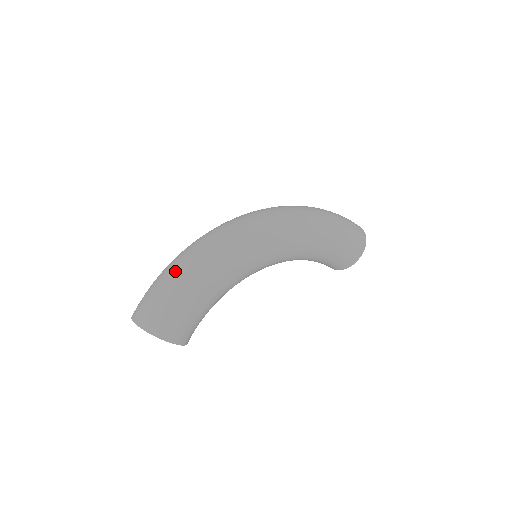
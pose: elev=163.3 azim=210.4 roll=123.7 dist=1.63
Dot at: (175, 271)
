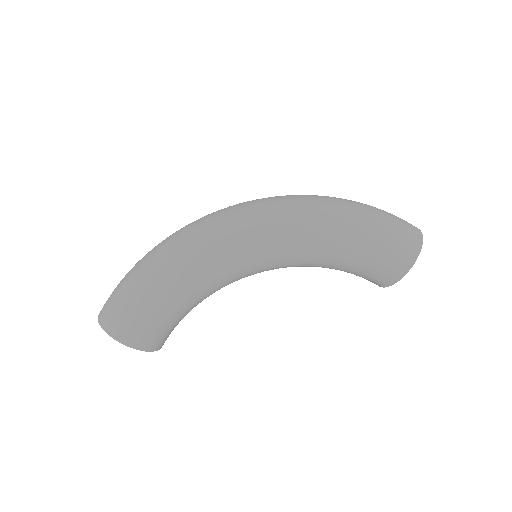
Dot at: (141, 263)
